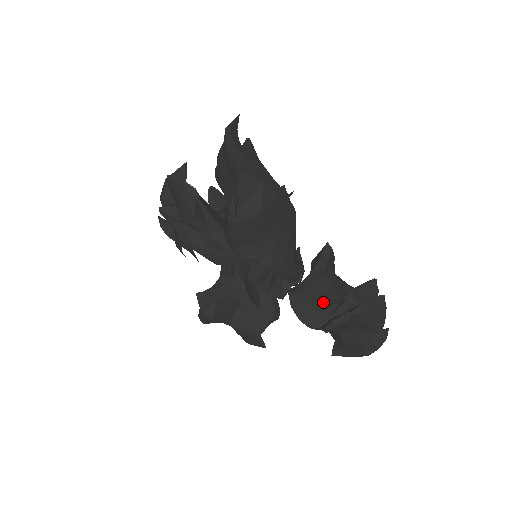
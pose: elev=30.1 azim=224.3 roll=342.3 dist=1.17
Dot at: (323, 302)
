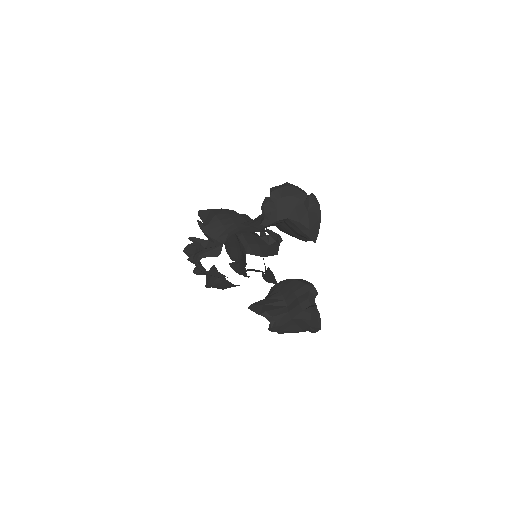
Dot at: occluded
